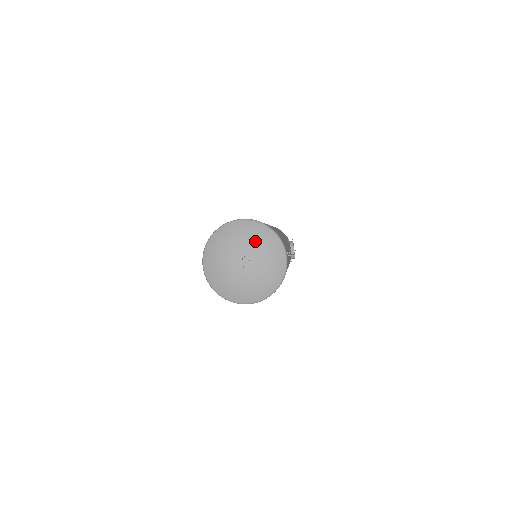
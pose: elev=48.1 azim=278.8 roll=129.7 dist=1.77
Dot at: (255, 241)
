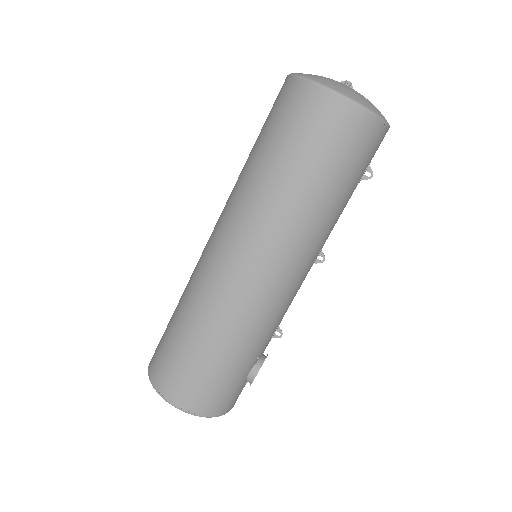
Dot at: occluded
